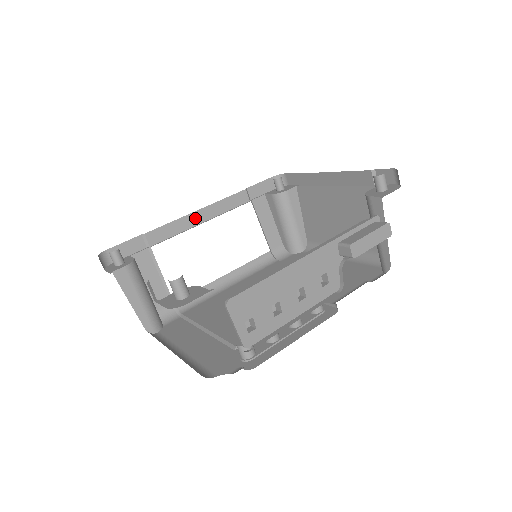
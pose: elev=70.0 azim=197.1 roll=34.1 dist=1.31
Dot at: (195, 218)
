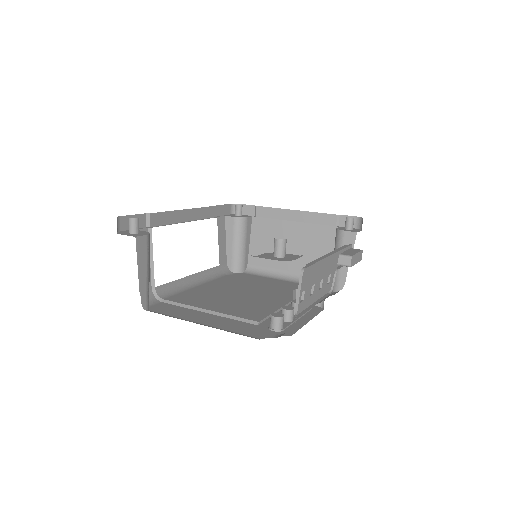
Dot at: (183, 215)
